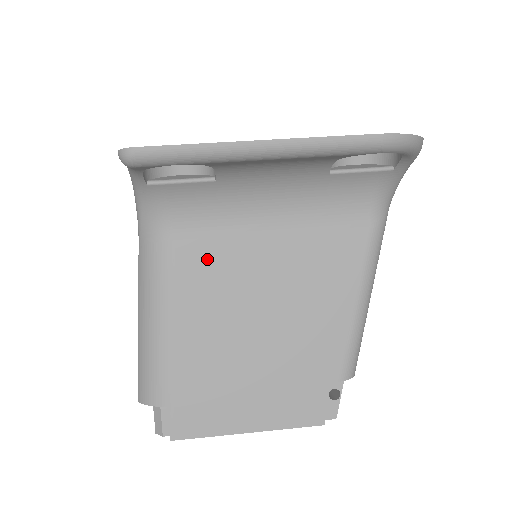
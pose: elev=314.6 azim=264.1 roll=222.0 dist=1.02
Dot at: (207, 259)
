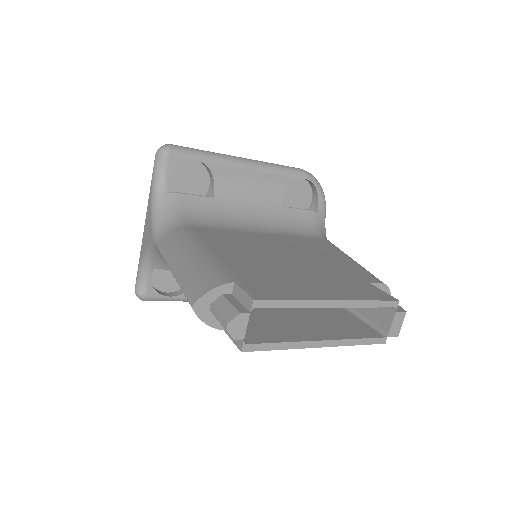
Dot at: (222, 234)
